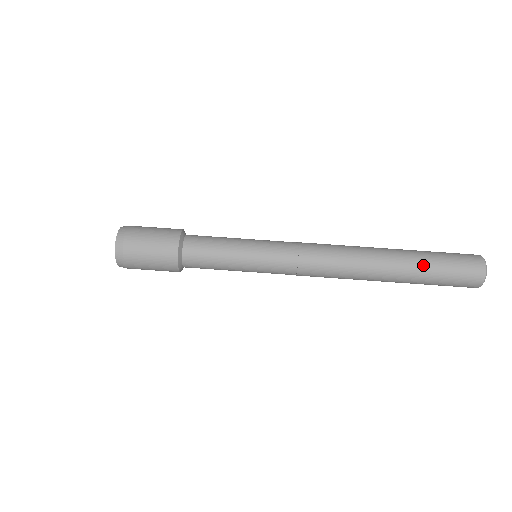
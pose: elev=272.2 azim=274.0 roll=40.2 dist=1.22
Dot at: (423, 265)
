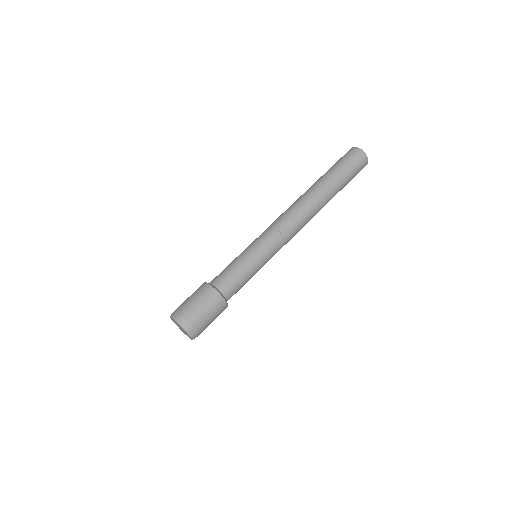
Dot at: (341, 183)
